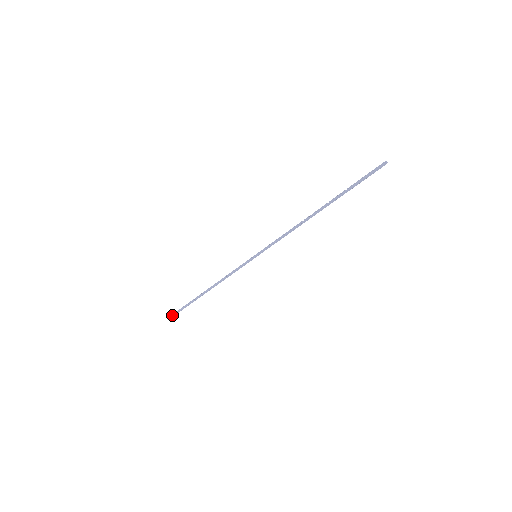
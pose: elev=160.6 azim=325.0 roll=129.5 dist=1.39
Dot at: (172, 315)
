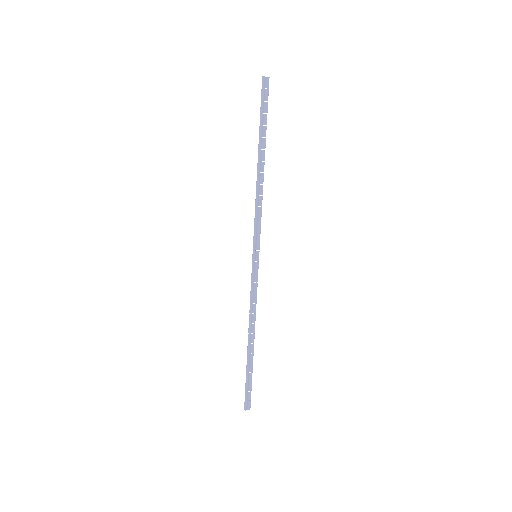
Dot at: (244, 408)
